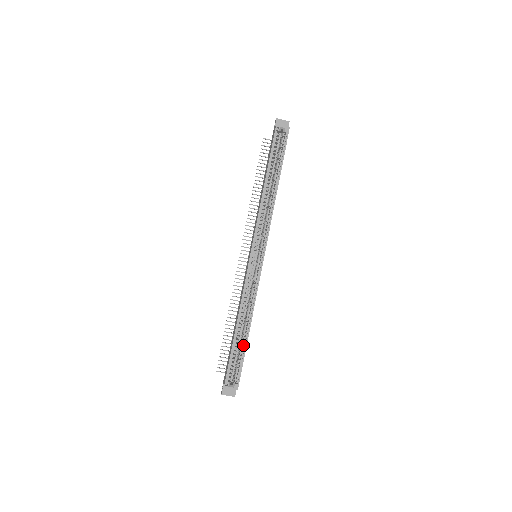
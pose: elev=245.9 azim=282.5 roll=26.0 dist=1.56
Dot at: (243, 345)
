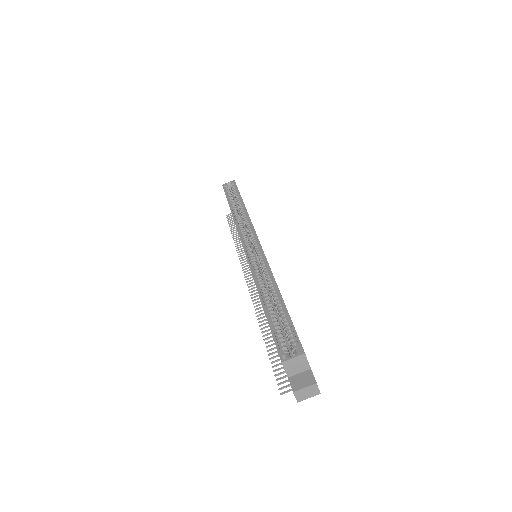
Dot at: (281, 310)
